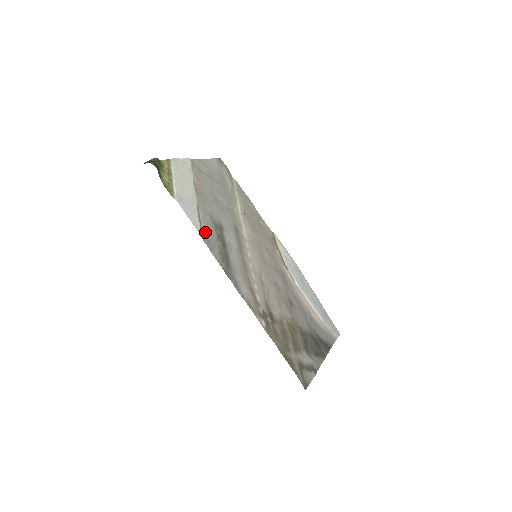
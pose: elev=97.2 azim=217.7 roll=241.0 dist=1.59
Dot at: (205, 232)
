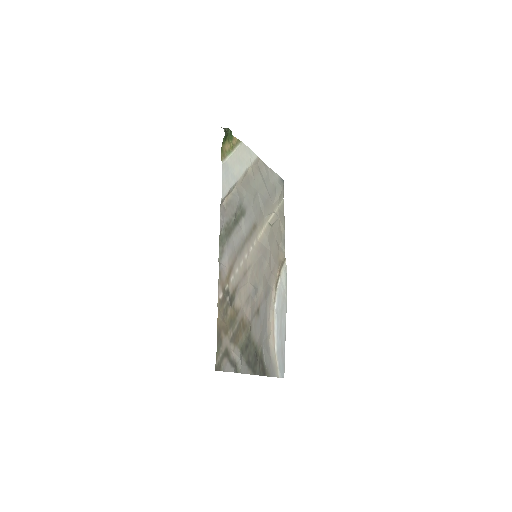
Dot at: (227, 202)
